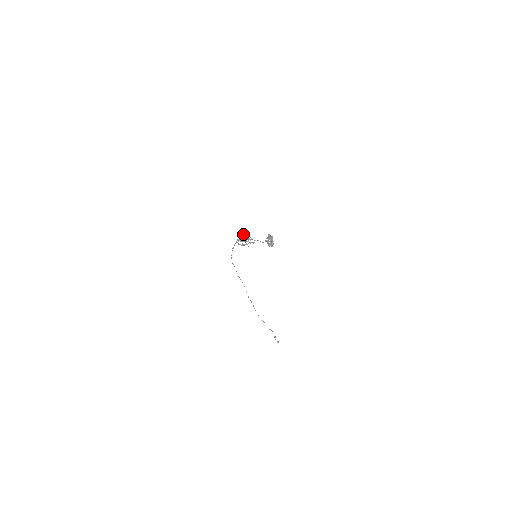
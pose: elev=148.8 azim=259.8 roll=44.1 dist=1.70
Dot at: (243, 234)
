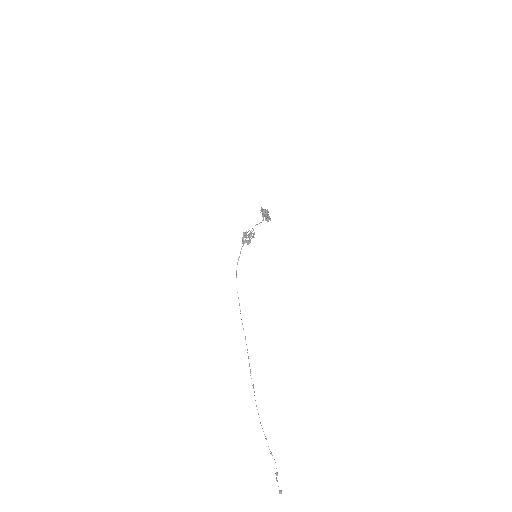
Dot at: occluded
